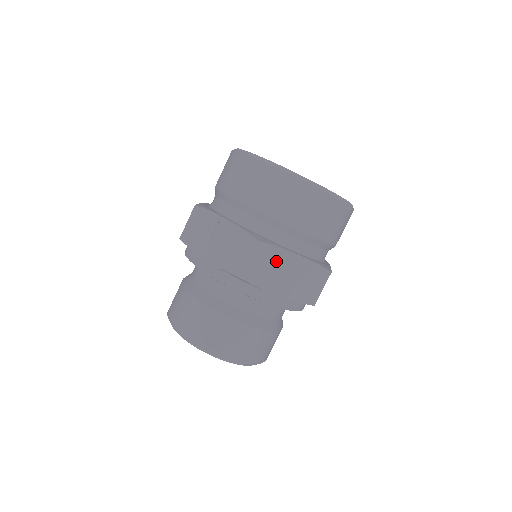
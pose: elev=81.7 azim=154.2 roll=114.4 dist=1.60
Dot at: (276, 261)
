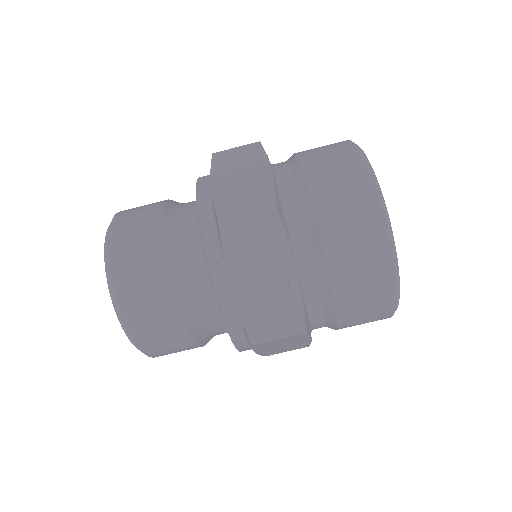
Dot at: (293, 341)
